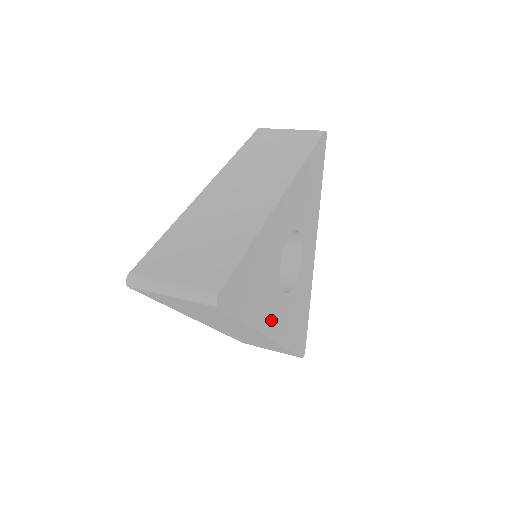
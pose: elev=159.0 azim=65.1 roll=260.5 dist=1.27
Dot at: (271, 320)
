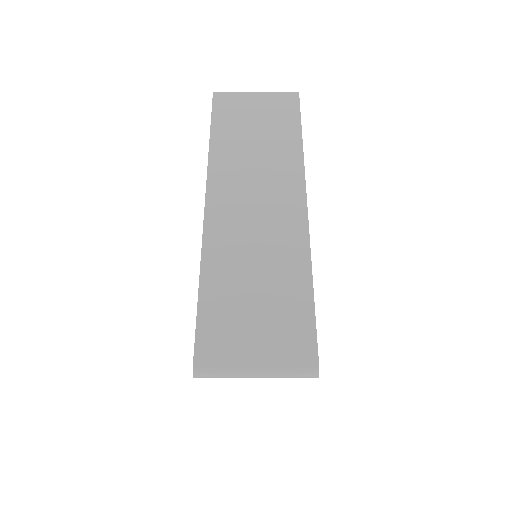
Dot at: occluded
